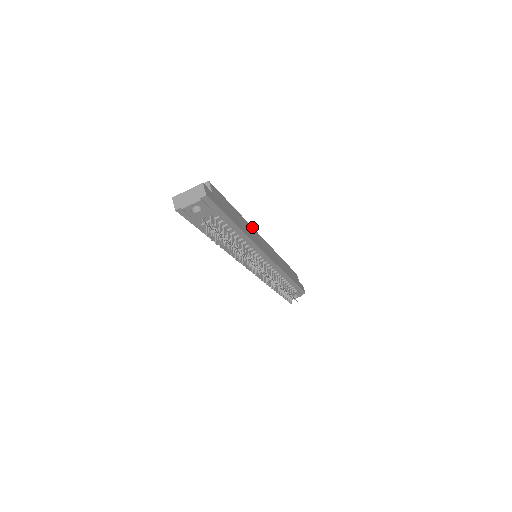
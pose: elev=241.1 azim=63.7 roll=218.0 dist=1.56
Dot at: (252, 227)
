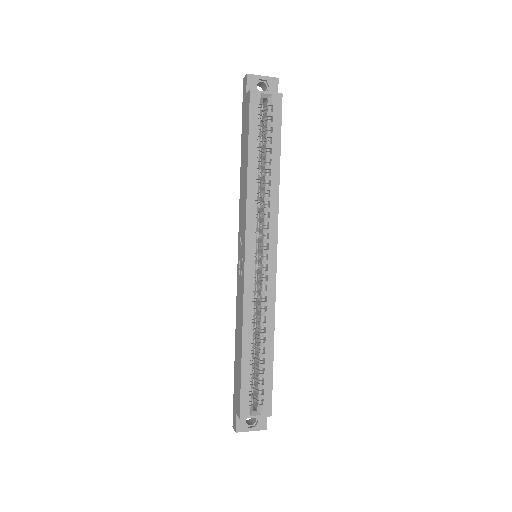
Dot at: (275, 299)
